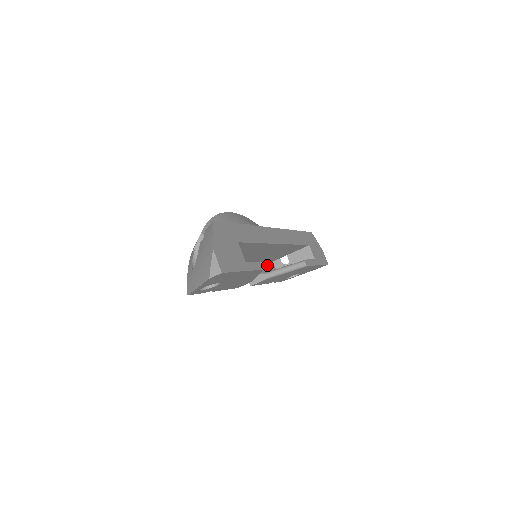
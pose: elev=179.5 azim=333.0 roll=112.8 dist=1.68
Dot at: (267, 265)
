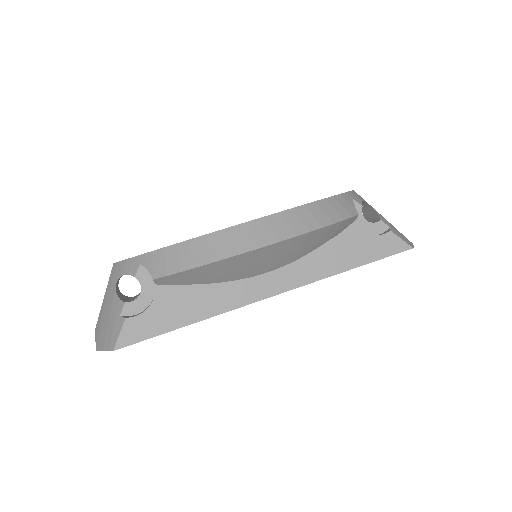
Dot at: occluded
